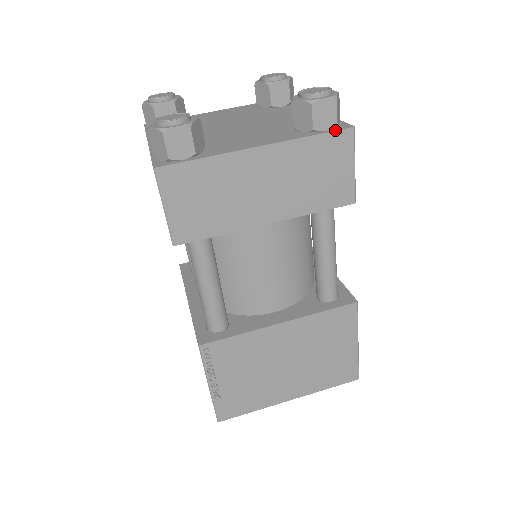
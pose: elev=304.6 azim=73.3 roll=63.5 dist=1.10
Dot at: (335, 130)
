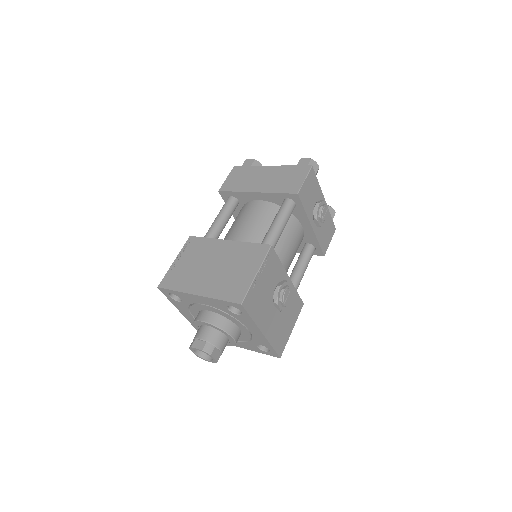
Dot at: (304, 166)
